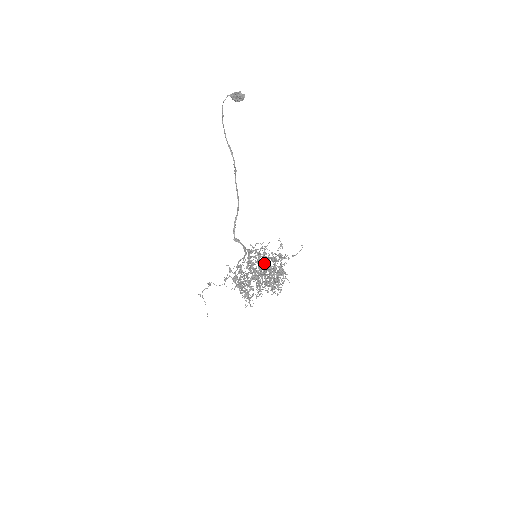
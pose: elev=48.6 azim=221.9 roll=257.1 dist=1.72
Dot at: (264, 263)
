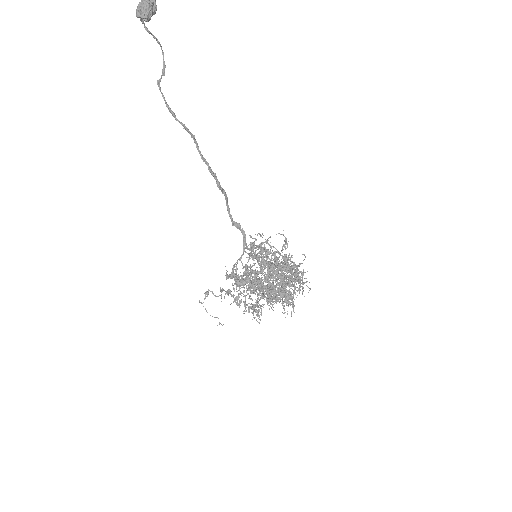
Dot at: occluded
